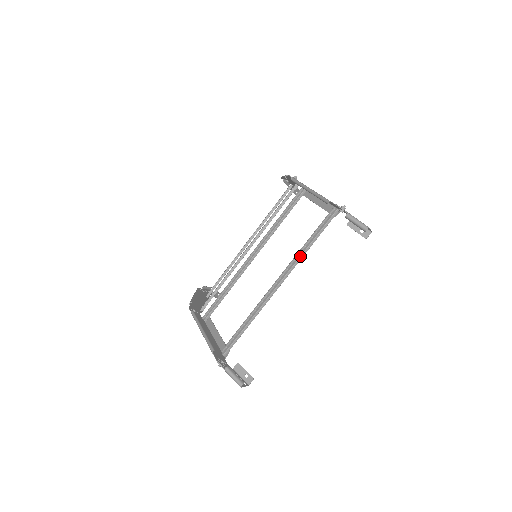
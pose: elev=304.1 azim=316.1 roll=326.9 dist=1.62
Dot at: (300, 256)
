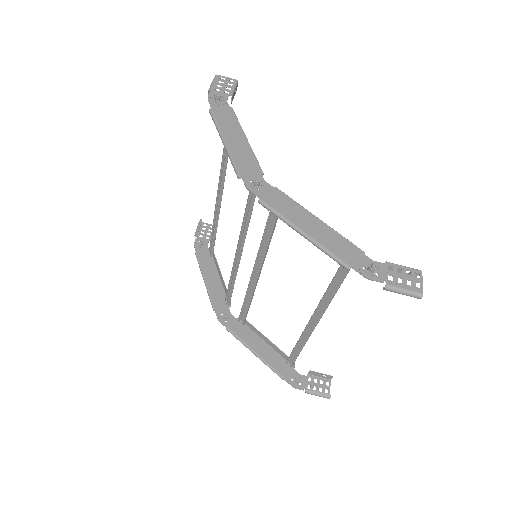
Dot at: (330, 300)
